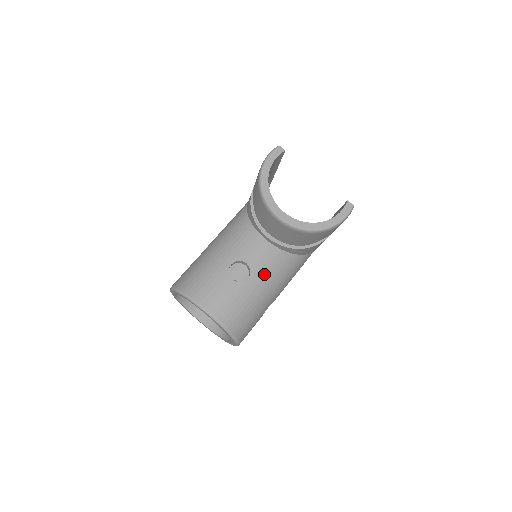
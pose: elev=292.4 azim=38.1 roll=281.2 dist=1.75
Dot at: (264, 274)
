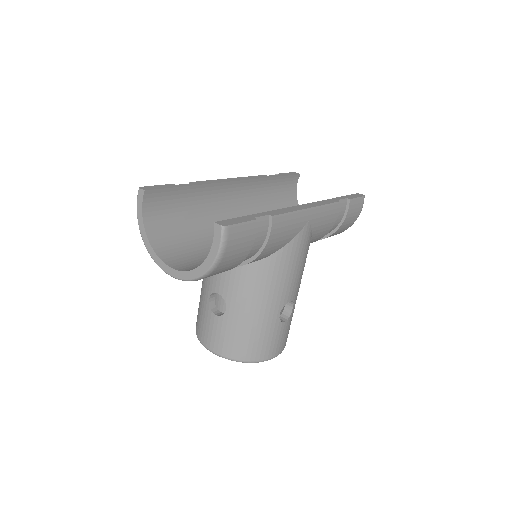
Dot at: (239, 297)
